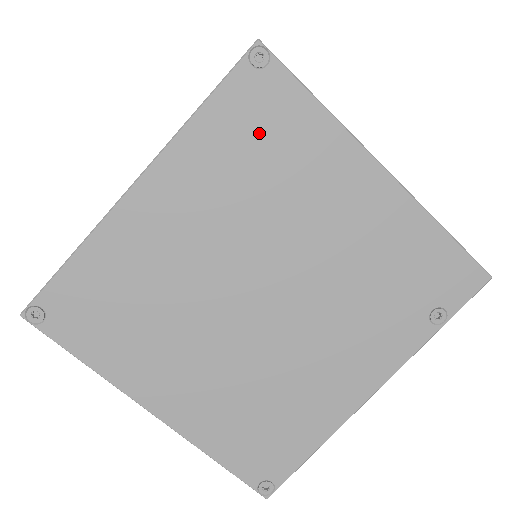
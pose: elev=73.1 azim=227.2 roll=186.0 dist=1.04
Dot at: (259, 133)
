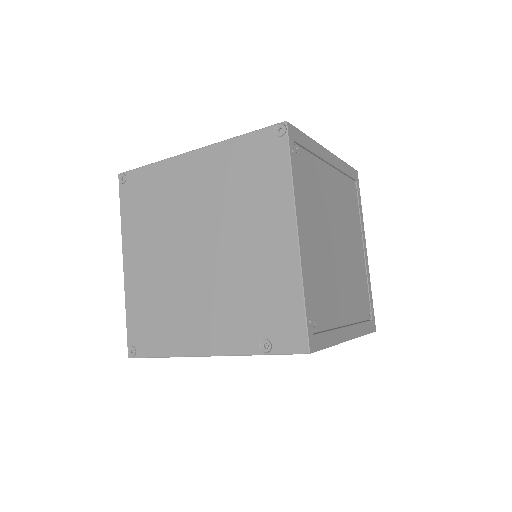
Dot at: (255, 167)
